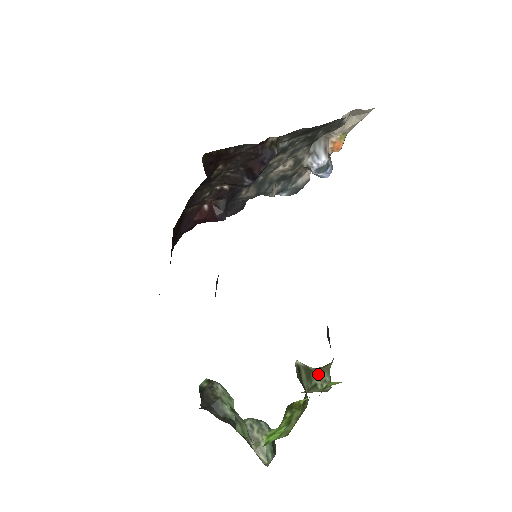
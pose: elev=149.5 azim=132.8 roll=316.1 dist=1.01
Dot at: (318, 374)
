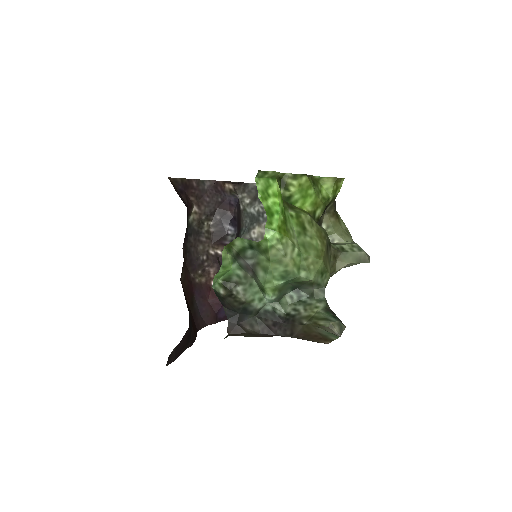
Dot at: (340, 244)
